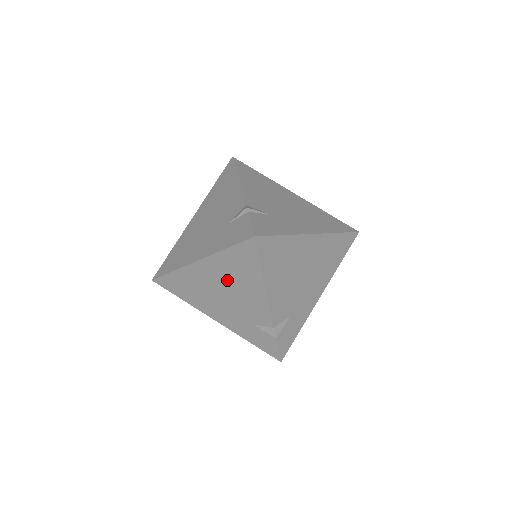
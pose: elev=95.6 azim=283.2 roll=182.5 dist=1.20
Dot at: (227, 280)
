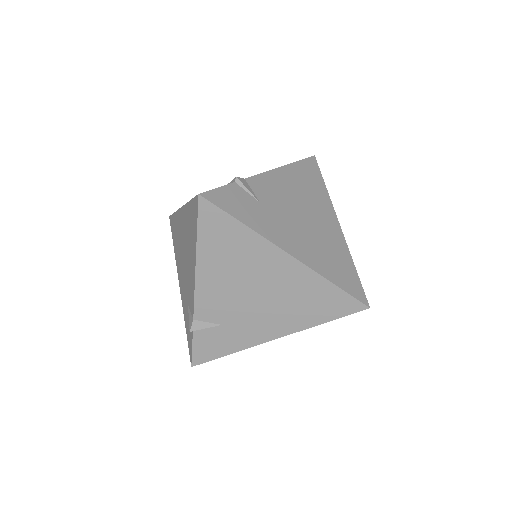
Dot at: (186, 240)
